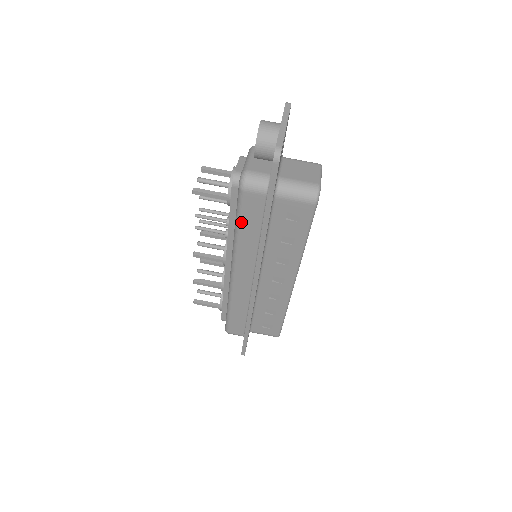
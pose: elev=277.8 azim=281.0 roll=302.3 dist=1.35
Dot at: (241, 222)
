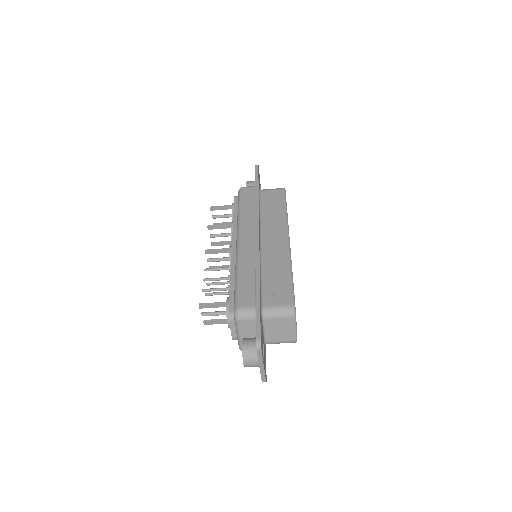
Dot at: occluded
